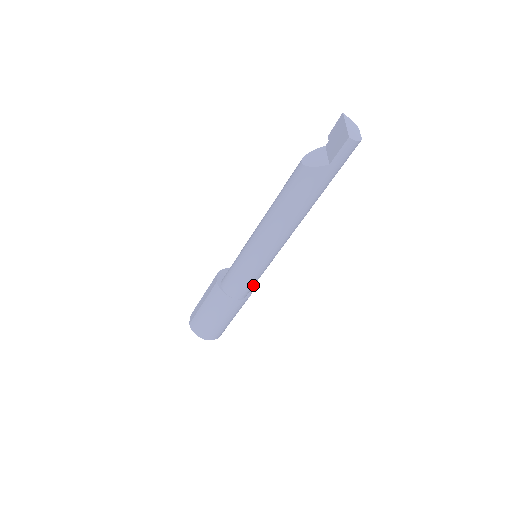
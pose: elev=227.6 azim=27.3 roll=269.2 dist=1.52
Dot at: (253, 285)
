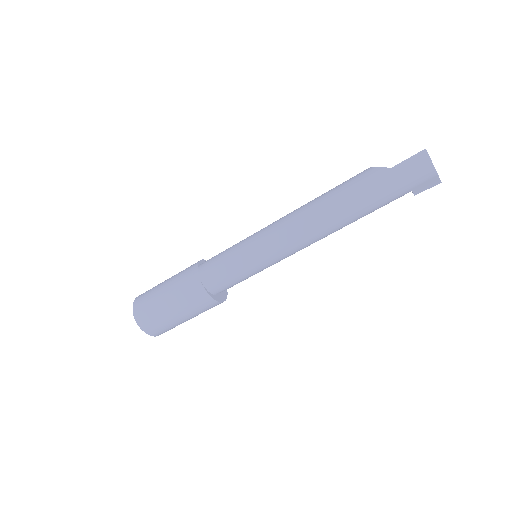
Dot at: (226, 278)
